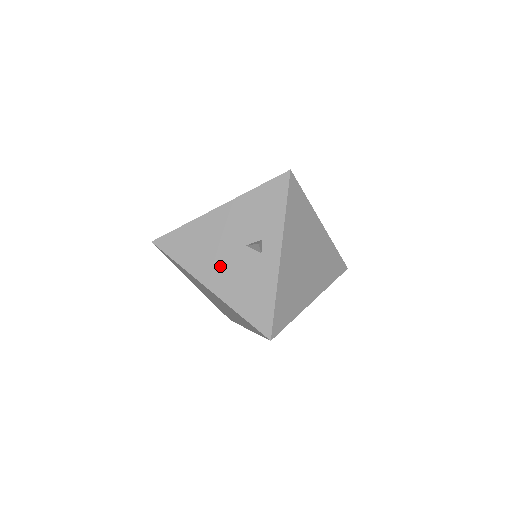
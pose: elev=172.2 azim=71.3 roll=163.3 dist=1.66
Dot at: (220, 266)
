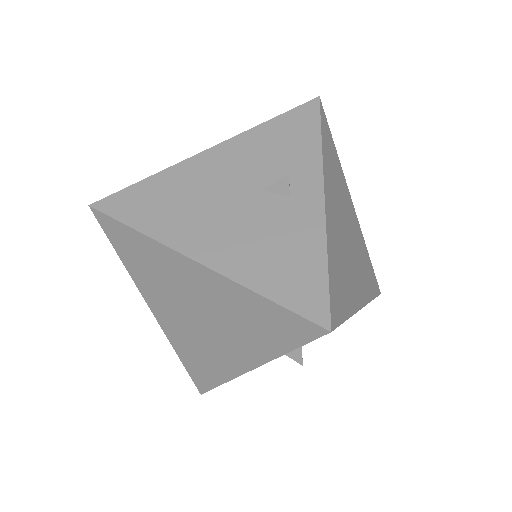
Dot at: (218, 224)
